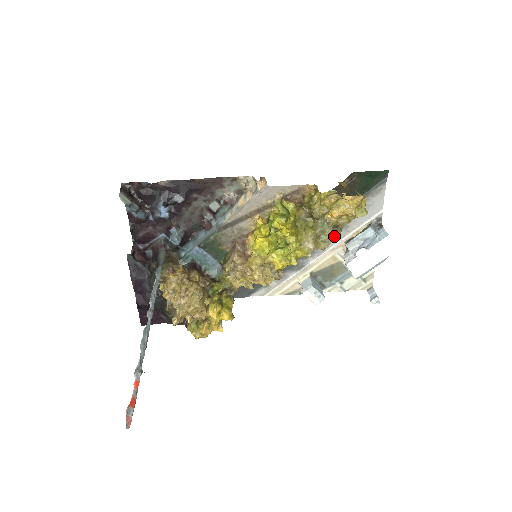
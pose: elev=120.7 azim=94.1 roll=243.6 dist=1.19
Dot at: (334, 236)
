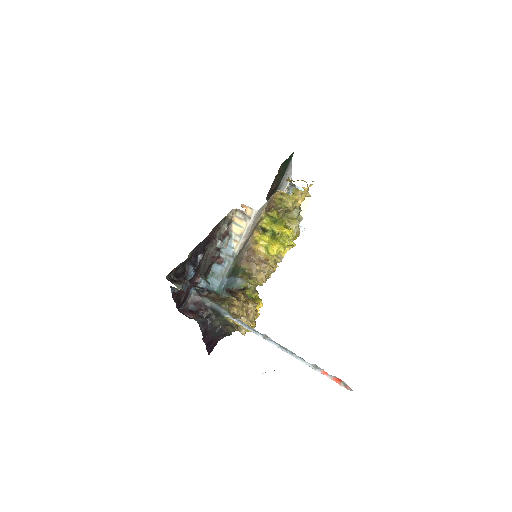
Dot at: occluded
